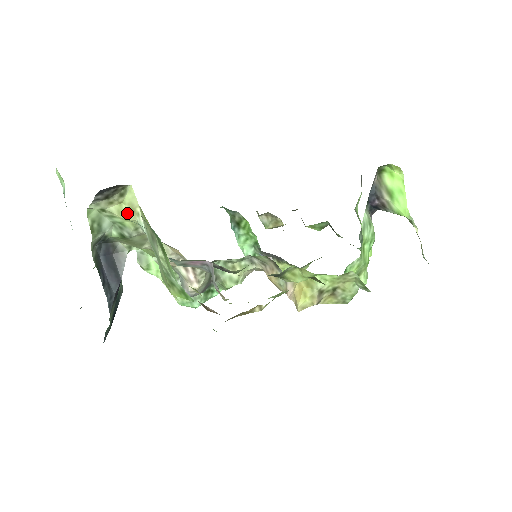
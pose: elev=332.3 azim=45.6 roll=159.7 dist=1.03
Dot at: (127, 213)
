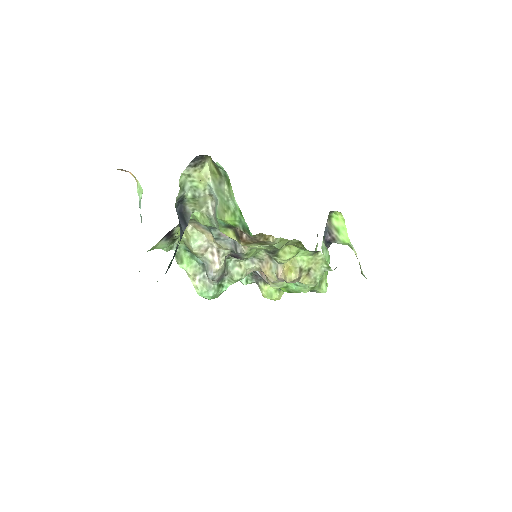
Dot at: (203, 178)
